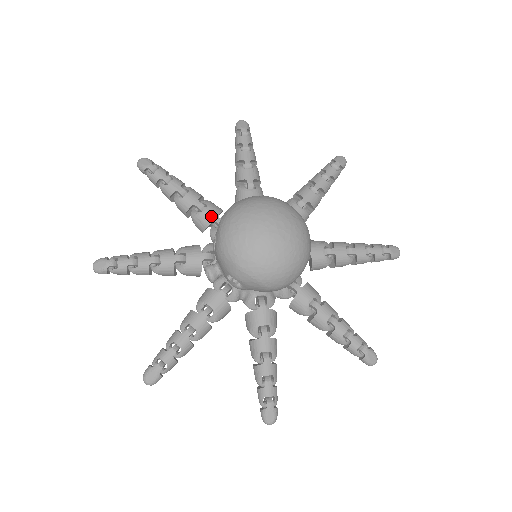
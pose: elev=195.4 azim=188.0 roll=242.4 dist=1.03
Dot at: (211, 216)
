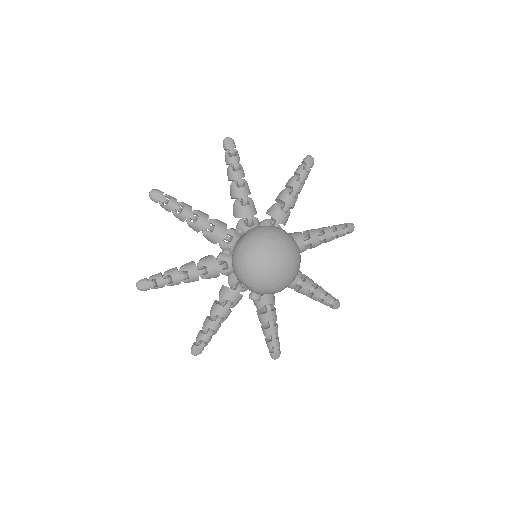
Dot at: (216, 269)
